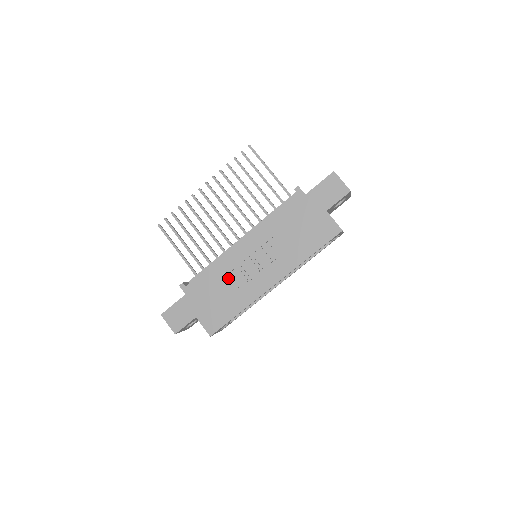
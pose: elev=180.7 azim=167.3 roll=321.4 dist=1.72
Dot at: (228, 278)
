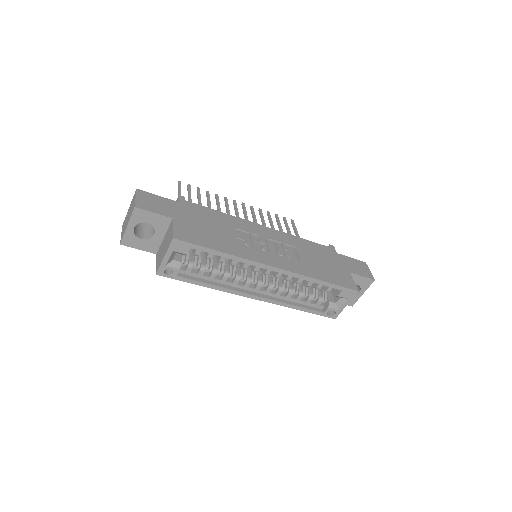
Dot at: (233, 229)
